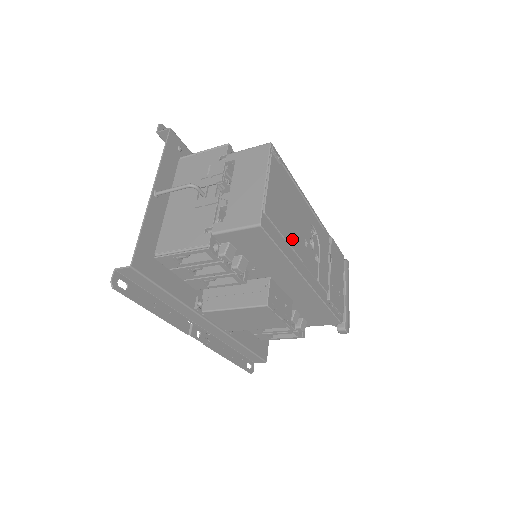
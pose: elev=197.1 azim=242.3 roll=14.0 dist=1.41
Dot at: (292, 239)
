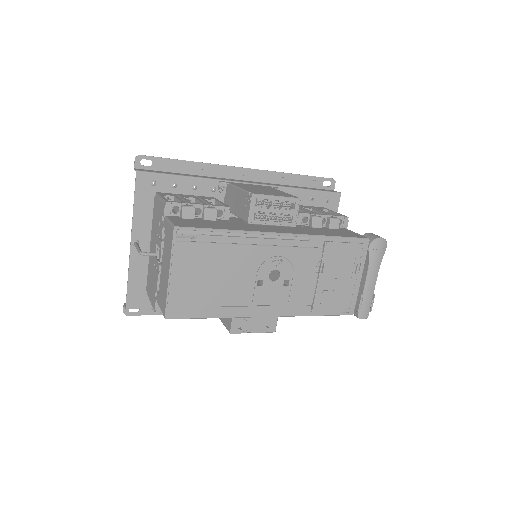
Dot at: (226, 298)
